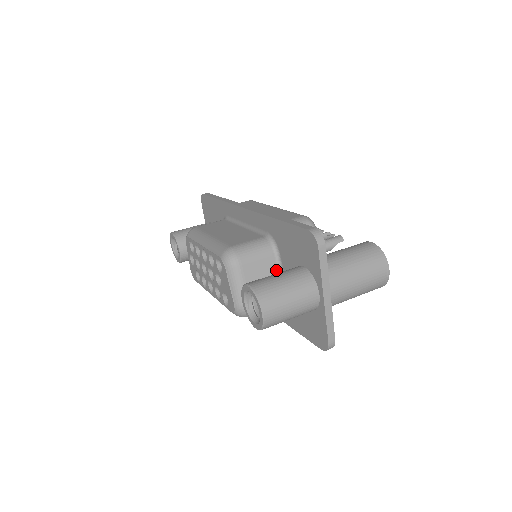
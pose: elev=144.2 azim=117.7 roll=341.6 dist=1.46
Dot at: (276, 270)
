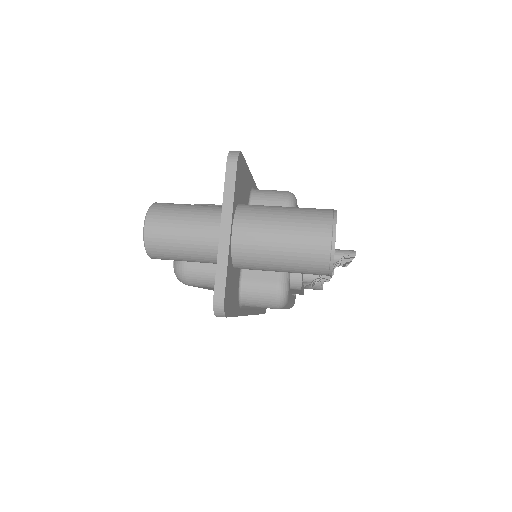
Dot at: occluded
